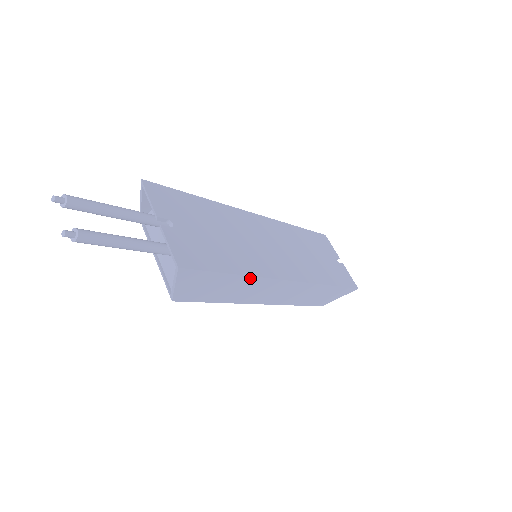
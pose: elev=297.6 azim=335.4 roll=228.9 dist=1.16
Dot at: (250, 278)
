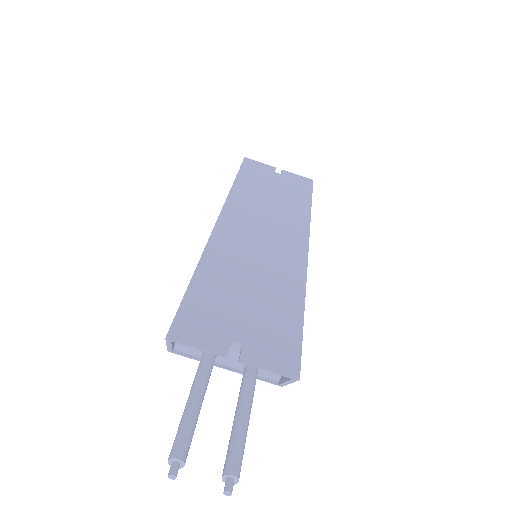
Dot at: (304, 296)
